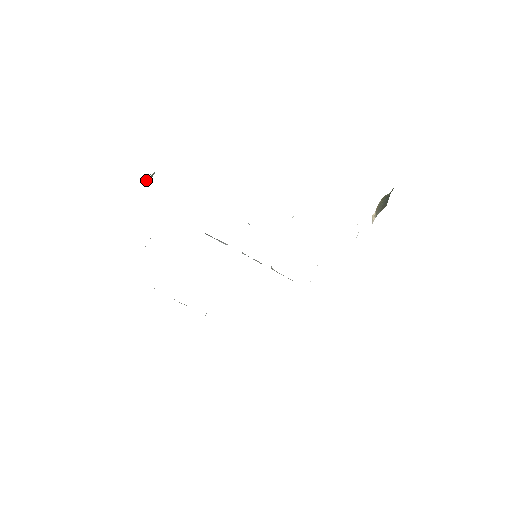
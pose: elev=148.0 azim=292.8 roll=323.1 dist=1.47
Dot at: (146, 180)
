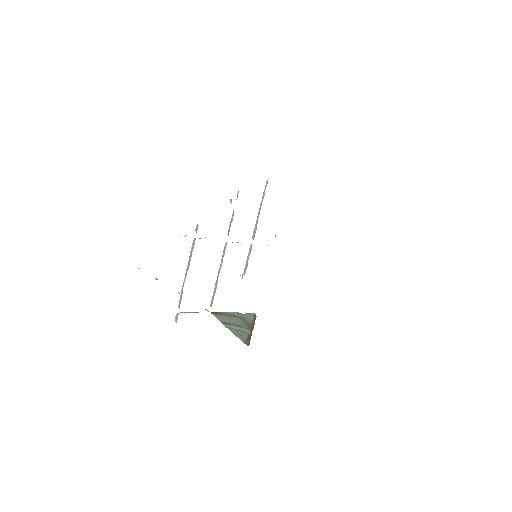
Dot at: (220, 314)
